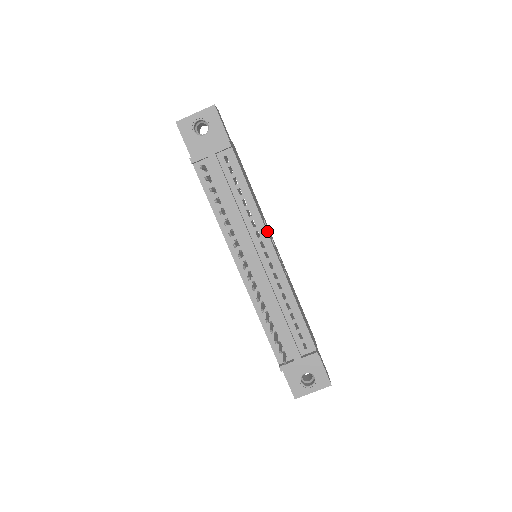
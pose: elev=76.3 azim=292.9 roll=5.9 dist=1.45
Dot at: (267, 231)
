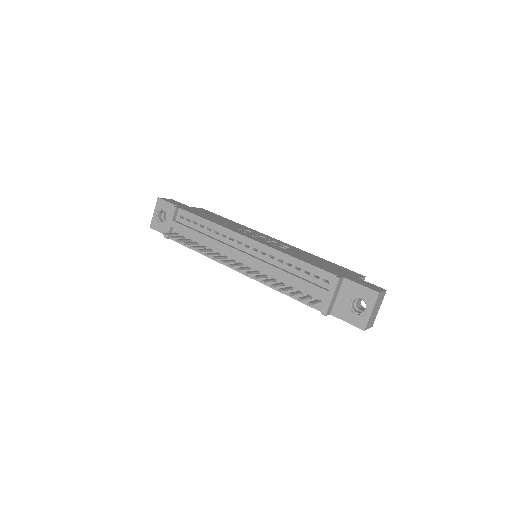
Dot at: (237, 232)
